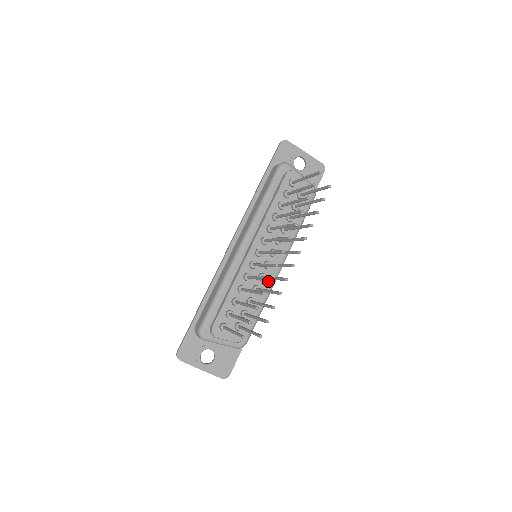
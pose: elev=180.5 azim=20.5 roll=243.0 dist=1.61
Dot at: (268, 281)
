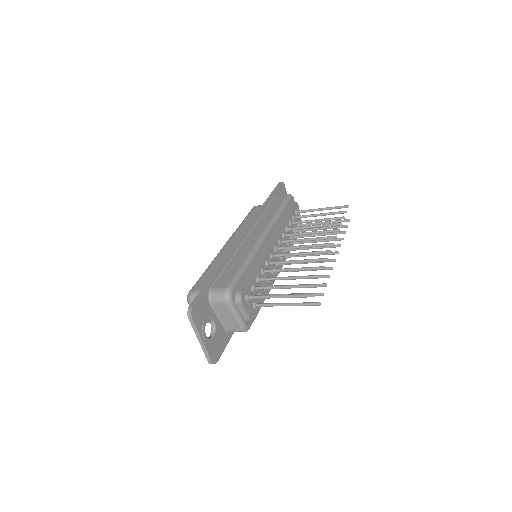
Dot at: occluded
